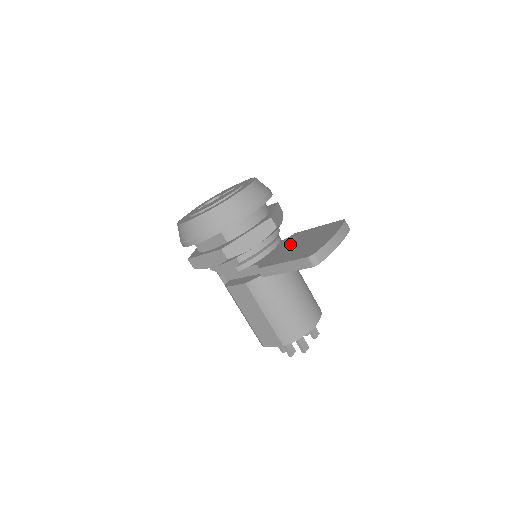
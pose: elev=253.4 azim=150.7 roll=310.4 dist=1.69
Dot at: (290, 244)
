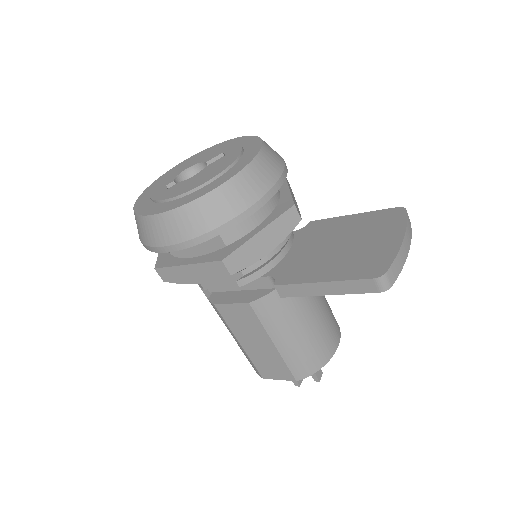
Dot at: (317, 243)
